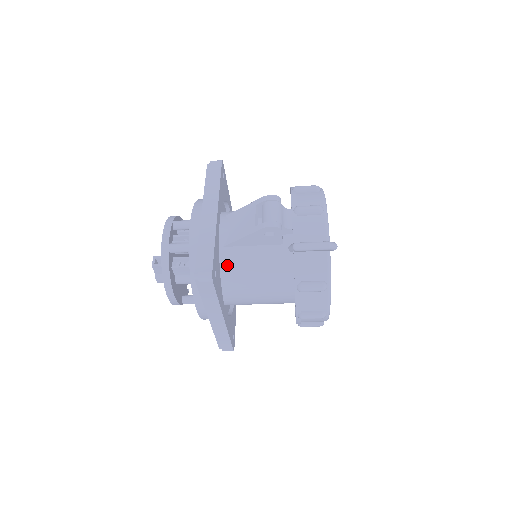
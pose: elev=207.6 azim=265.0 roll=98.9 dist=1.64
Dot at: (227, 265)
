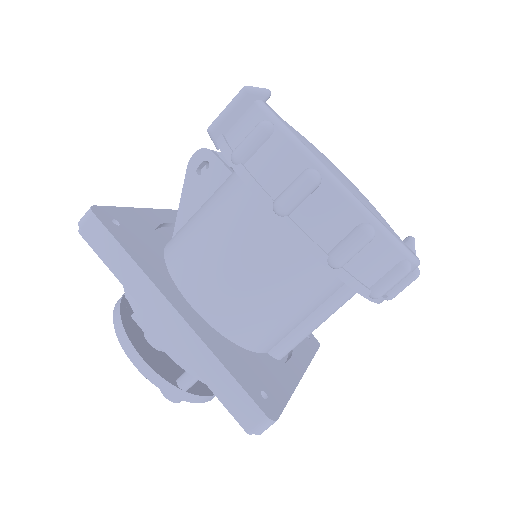
Dot at: (175, 247)
